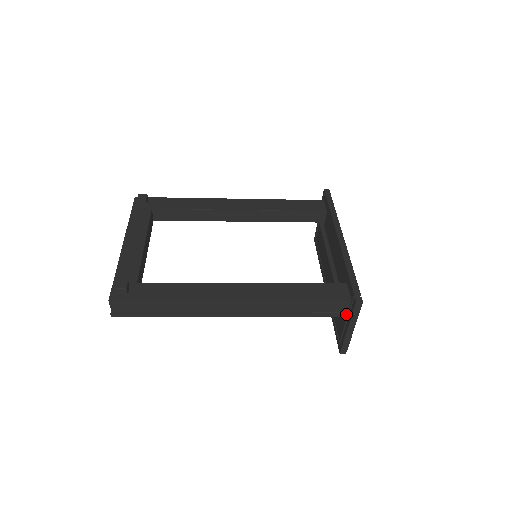
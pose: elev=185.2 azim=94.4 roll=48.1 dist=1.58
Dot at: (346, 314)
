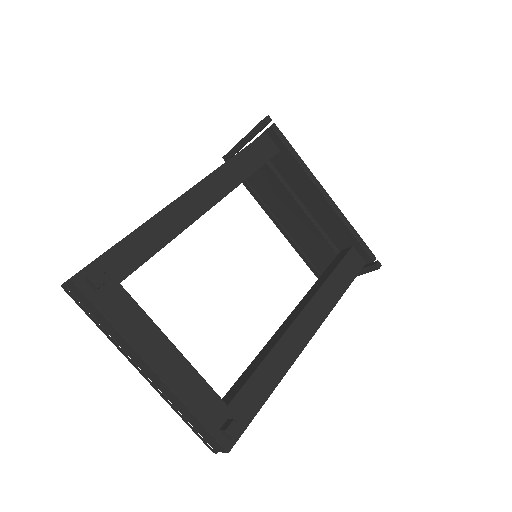
Dot at: occluded
